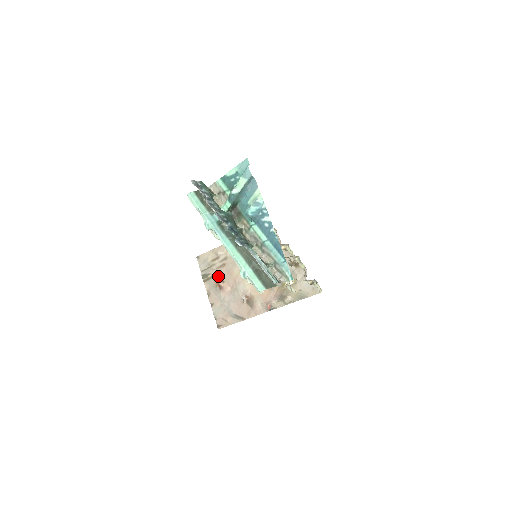
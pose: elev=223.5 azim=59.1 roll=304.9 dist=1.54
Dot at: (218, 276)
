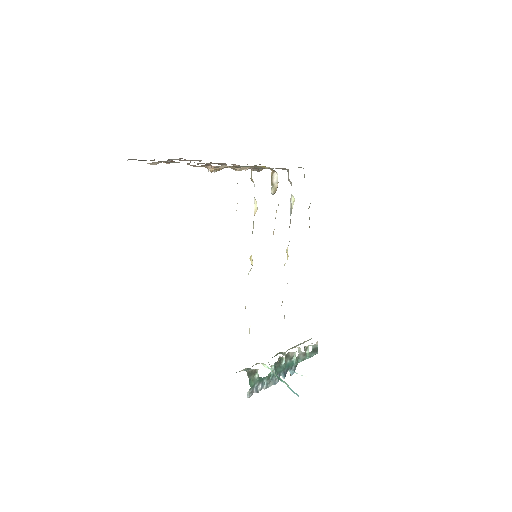
Dot at: occluded
